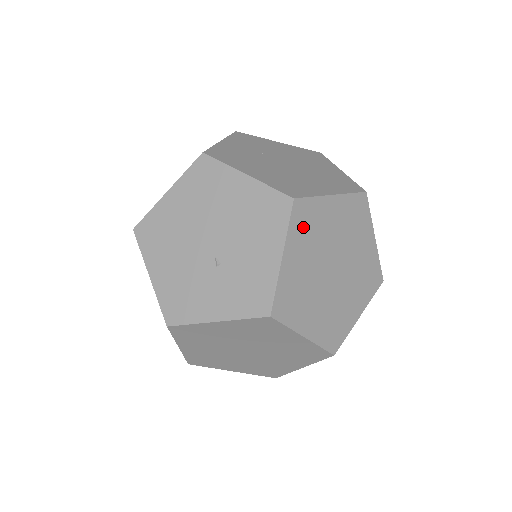
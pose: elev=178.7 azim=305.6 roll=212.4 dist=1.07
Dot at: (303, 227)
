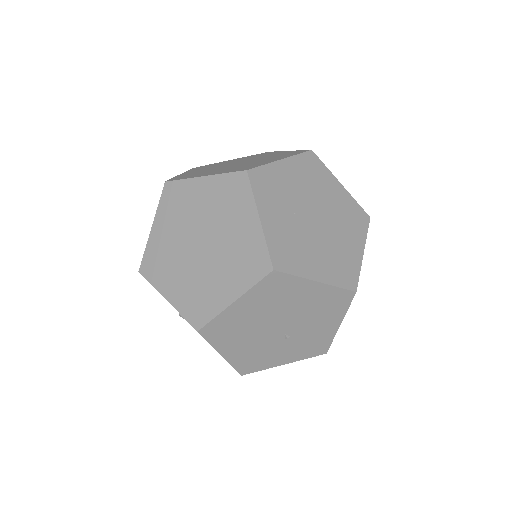
Dot at: occluded
